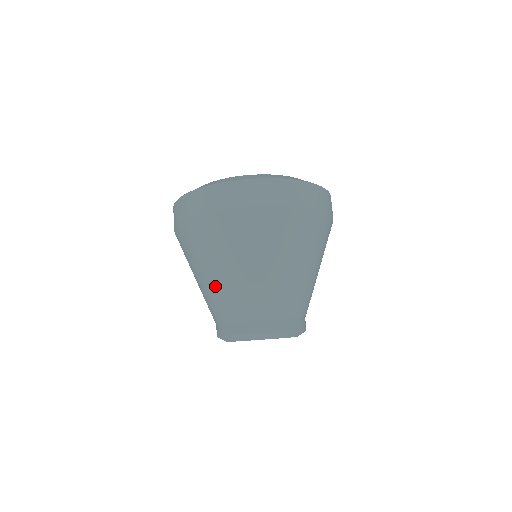
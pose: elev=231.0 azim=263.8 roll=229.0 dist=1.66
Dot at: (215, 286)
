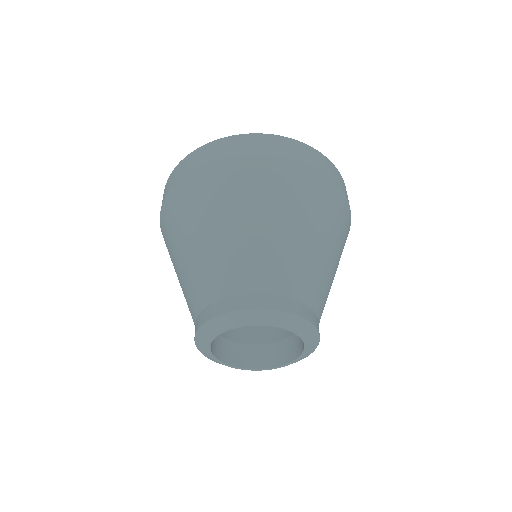
Dot at: (204, 253)
